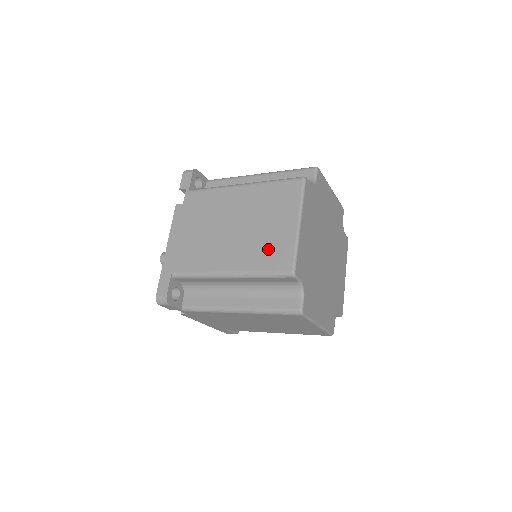
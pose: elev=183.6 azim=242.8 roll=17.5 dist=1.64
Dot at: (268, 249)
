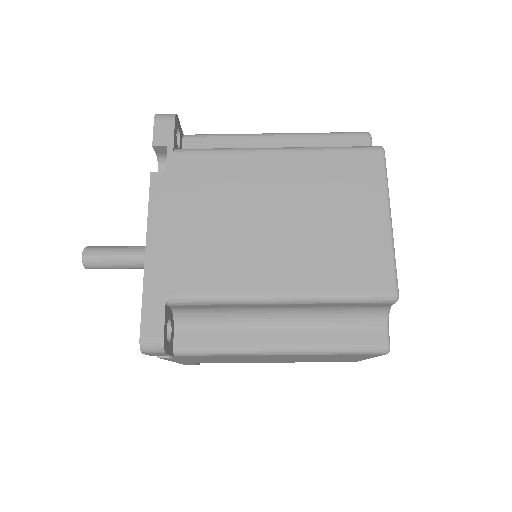
Dot at: occluded
